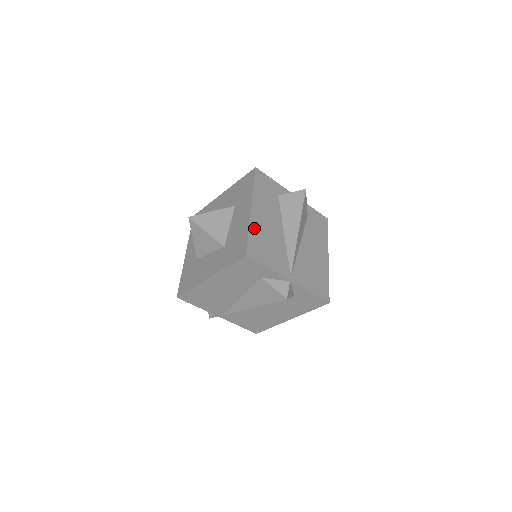
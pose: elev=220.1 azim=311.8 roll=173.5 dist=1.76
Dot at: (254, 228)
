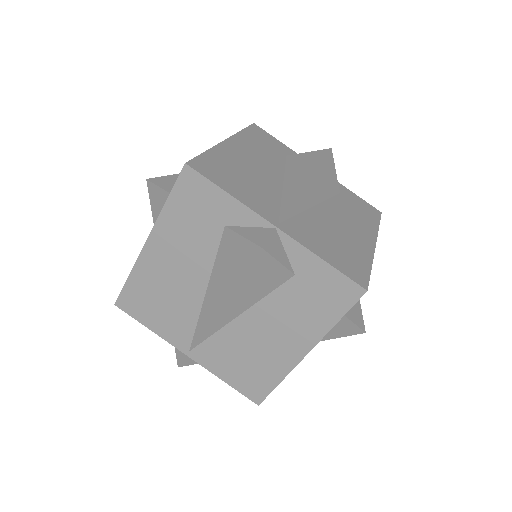
Dot at: (221, 153)
